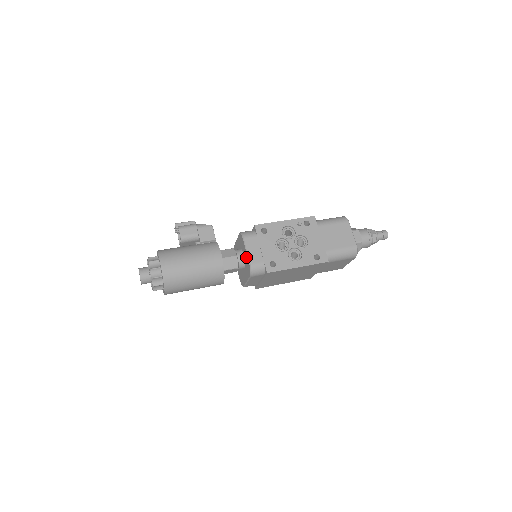
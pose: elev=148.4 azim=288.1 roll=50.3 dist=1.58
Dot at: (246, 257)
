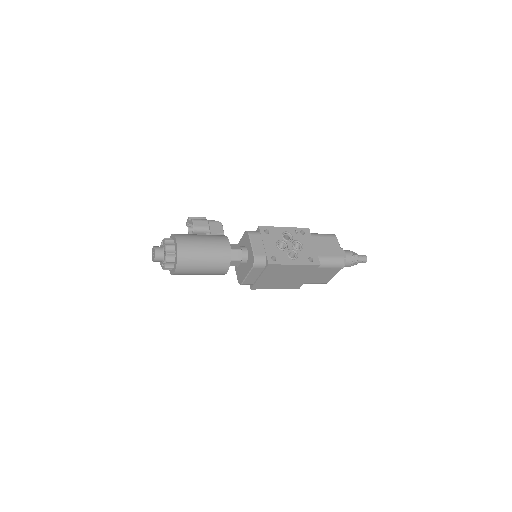
Dot at: (250, 250)
